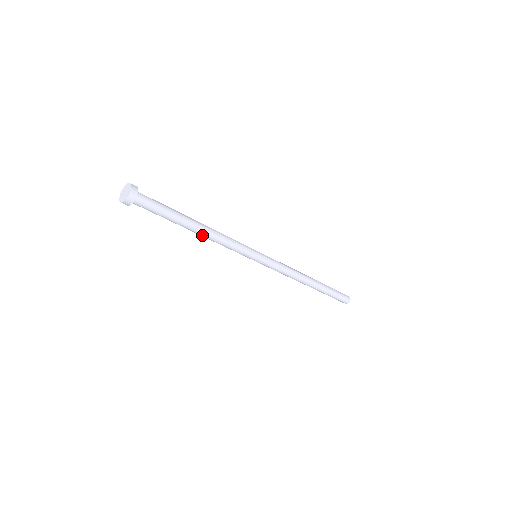
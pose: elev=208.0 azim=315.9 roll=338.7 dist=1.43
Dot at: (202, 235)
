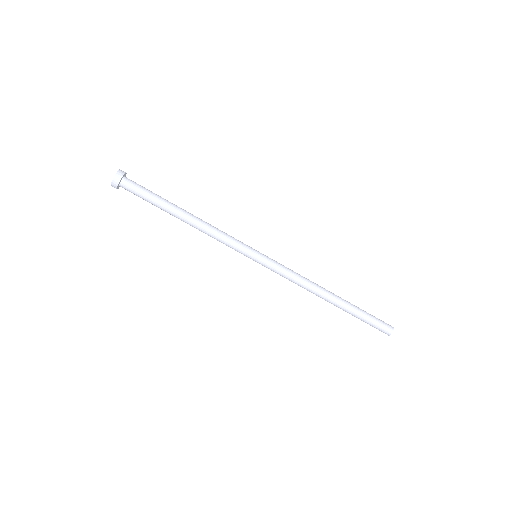
Dot at: (190, 225)
